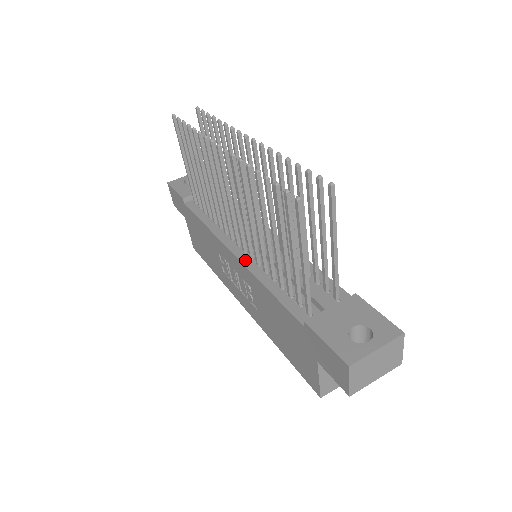
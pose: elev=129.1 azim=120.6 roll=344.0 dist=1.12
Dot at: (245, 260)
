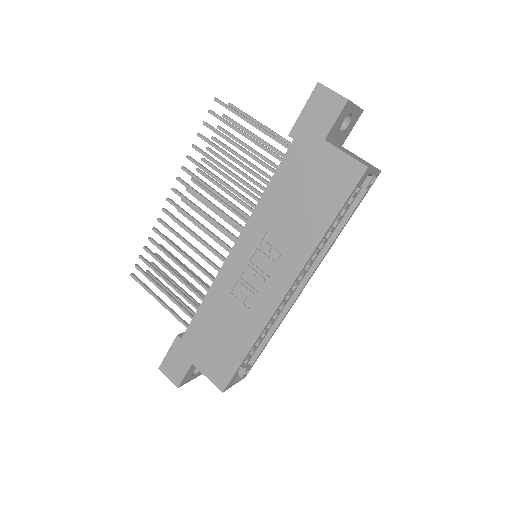
Dot at: (243, 232)
